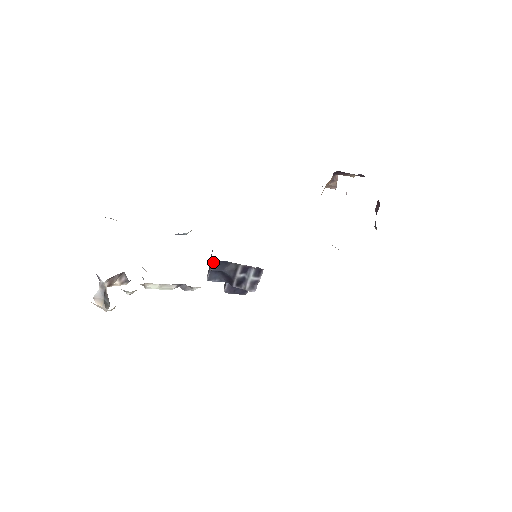
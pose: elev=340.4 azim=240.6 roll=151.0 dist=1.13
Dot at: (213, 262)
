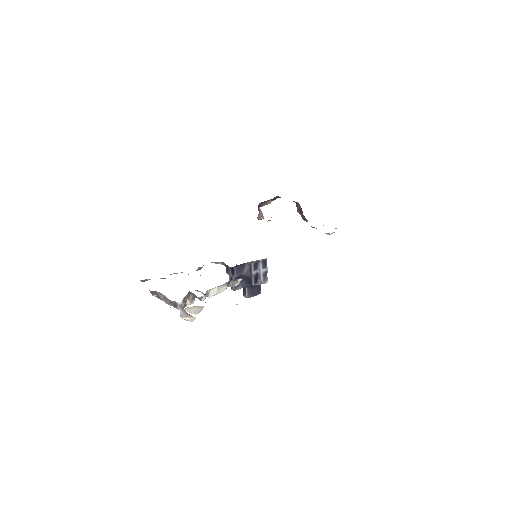
Dot at: (234, 269)
